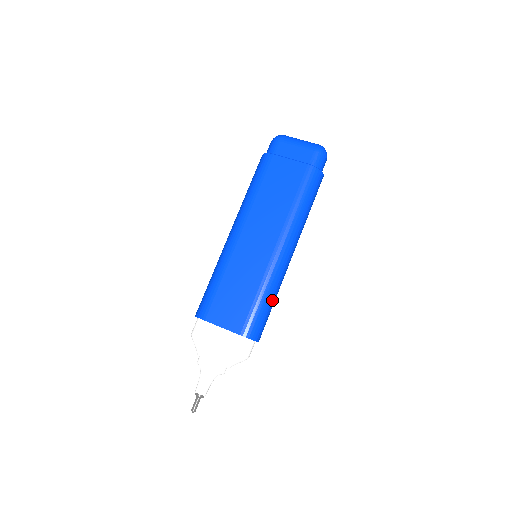
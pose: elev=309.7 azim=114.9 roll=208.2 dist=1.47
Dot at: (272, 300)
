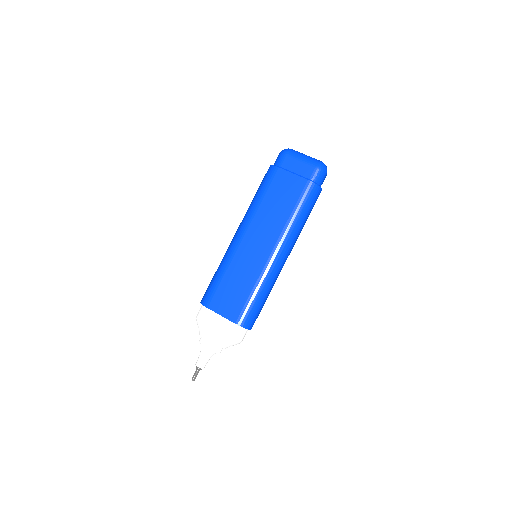
Dot at: (265, 296)
